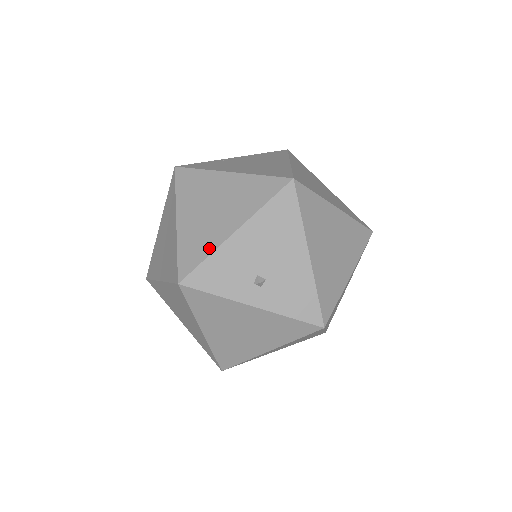
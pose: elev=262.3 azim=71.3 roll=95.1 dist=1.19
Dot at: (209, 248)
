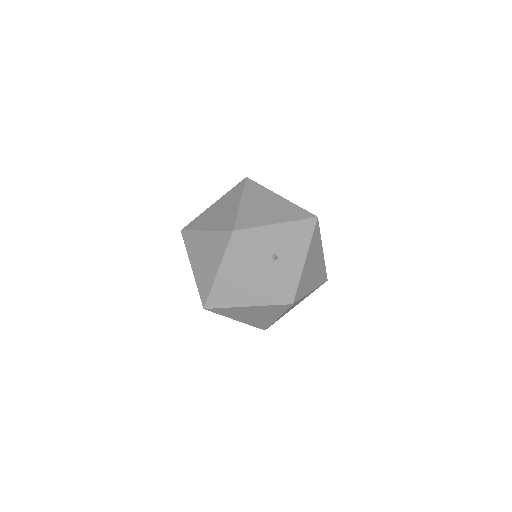
Dot at: (258, 223)
